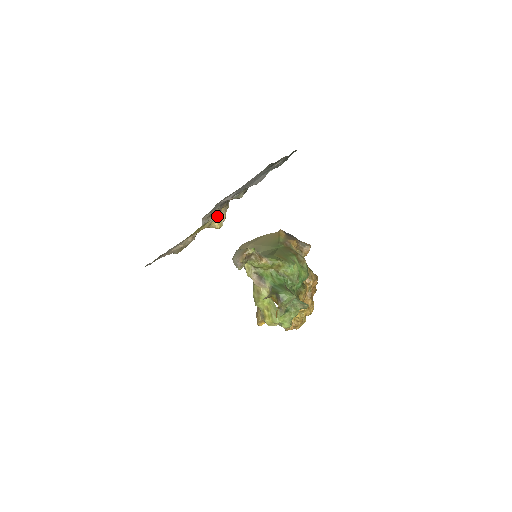
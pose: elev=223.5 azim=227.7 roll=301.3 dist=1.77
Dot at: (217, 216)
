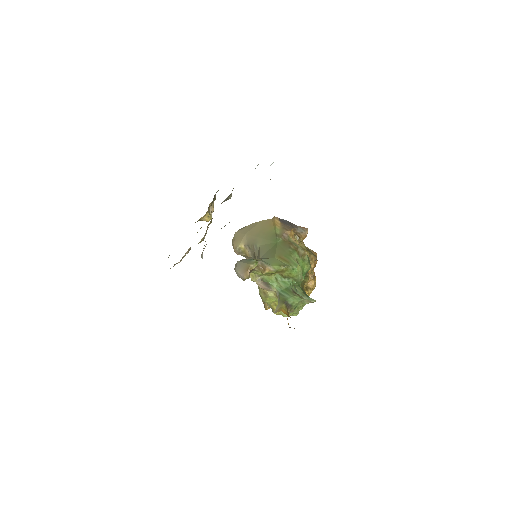
Dot at: occluded
